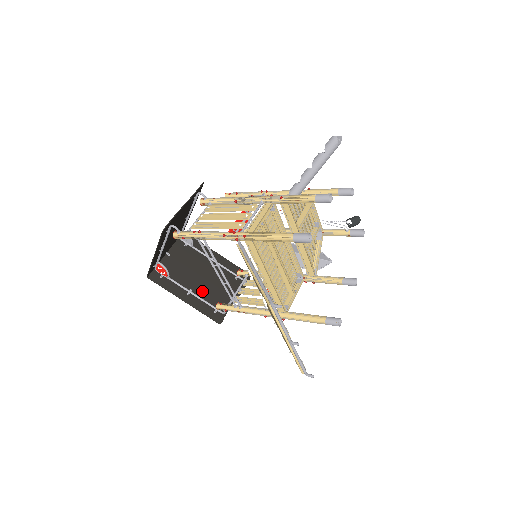
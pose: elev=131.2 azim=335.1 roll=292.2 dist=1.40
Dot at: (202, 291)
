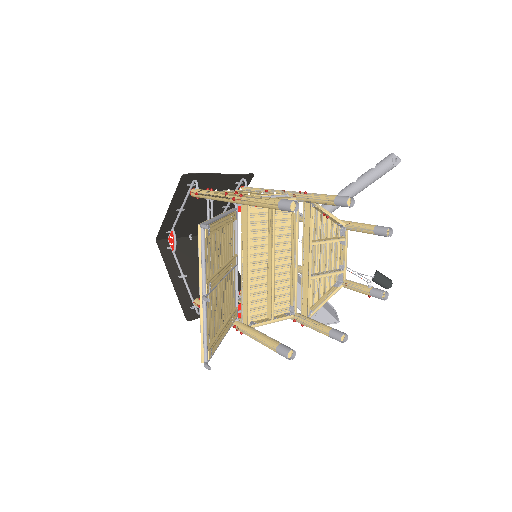
Dot at: (195, 284)
